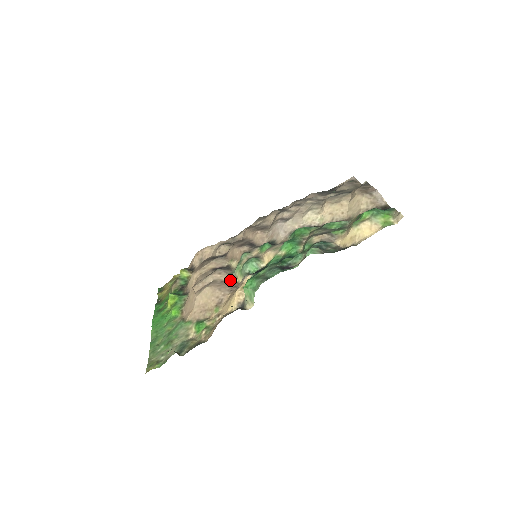
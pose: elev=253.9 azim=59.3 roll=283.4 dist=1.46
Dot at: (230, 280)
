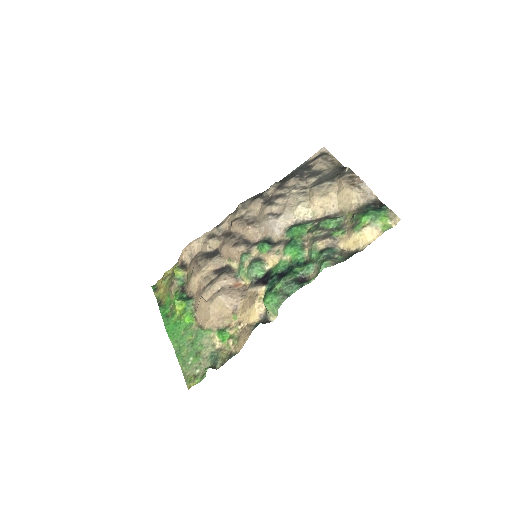
Dot at: (237, 284)
